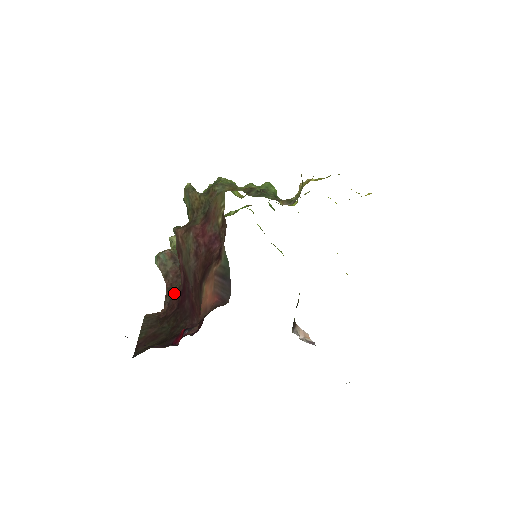
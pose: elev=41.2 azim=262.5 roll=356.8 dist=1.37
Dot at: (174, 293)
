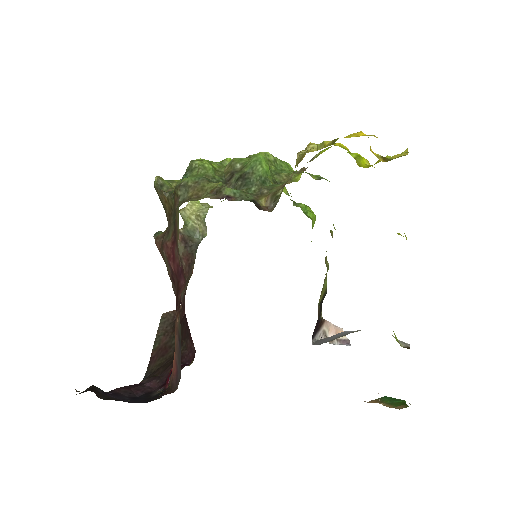
Dot at: (185, 290)
